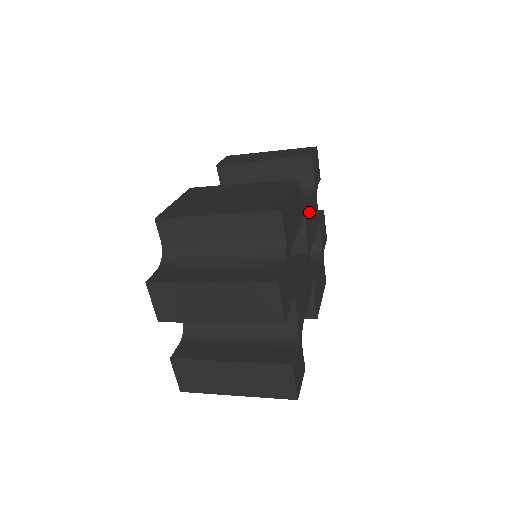
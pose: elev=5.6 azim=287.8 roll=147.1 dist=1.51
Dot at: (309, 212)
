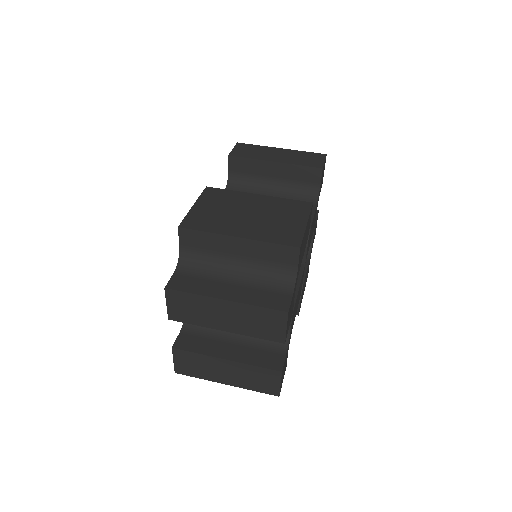
Dot at: occluded
